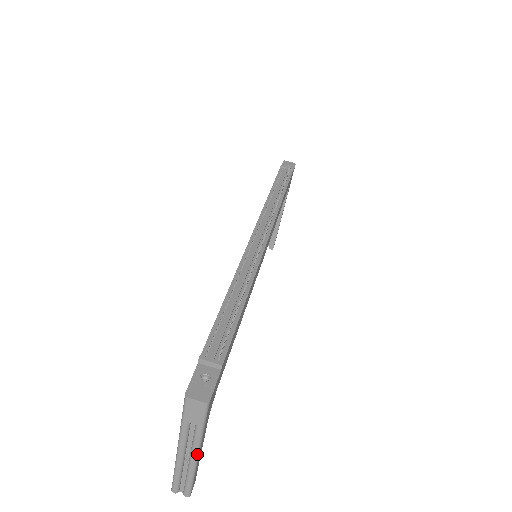
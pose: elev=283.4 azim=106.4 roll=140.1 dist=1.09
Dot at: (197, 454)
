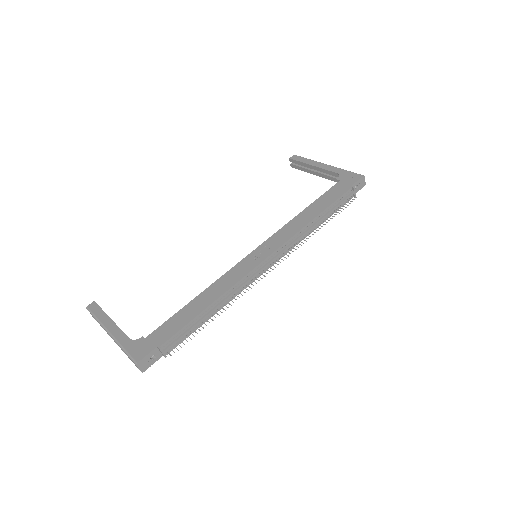
Dot at: occluded
